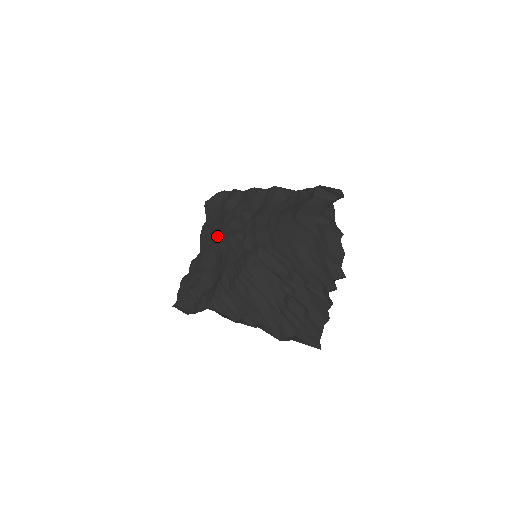
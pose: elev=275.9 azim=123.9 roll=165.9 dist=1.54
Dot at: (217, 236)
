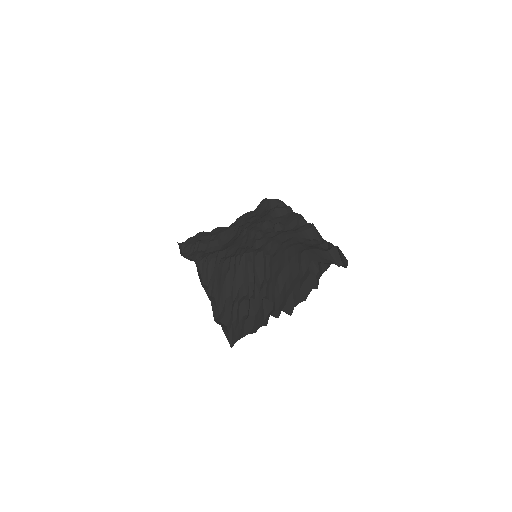
Dot at: (248, 224)
